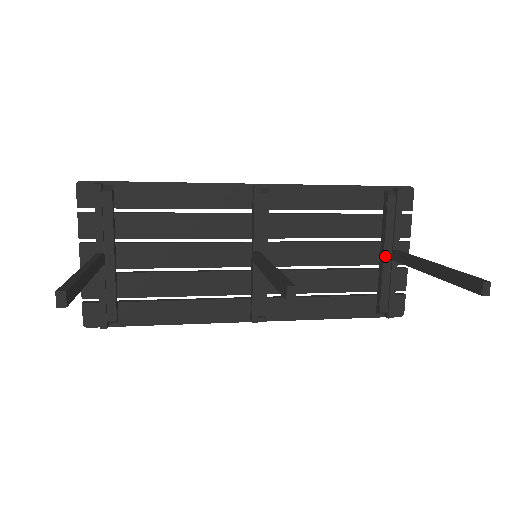
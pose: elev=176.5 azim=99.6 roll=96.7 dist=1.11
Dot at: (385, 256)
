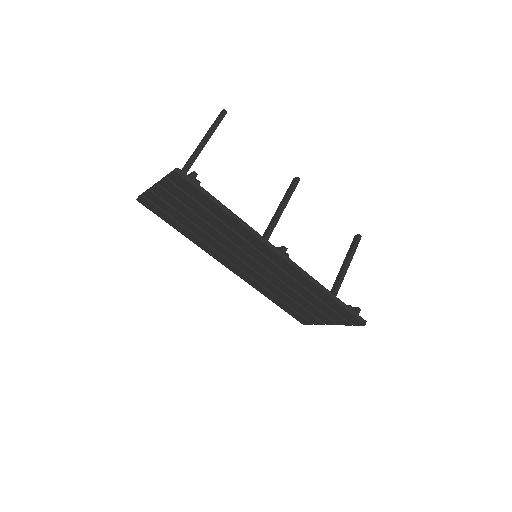
Dot at: occluded
